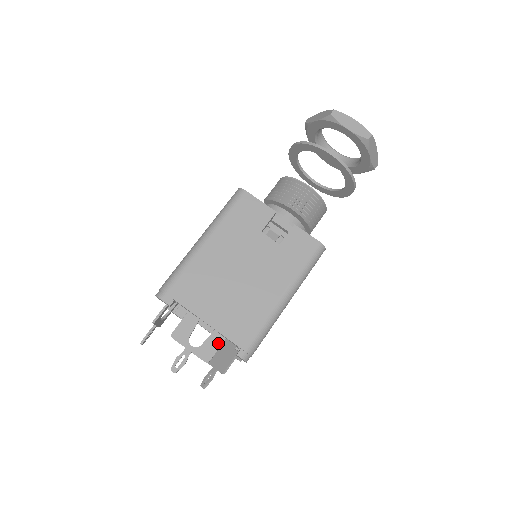
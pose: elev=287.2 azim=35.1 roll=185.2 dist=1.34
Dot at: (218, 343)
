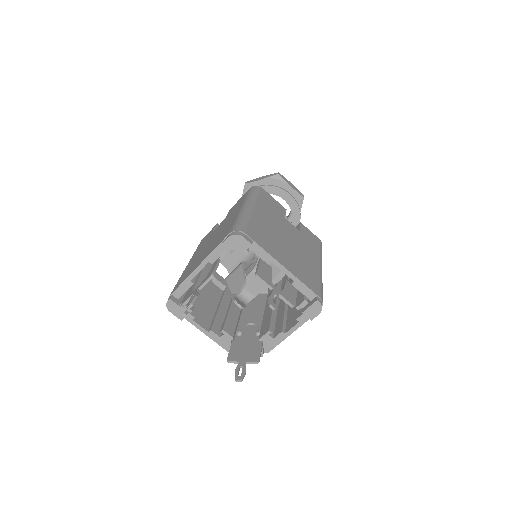
Dot at: (294, 292)
